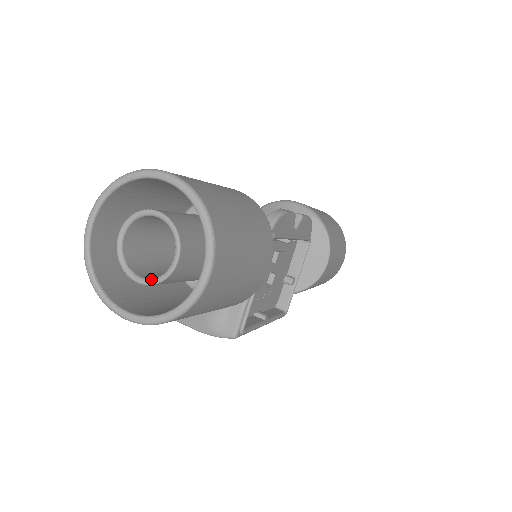
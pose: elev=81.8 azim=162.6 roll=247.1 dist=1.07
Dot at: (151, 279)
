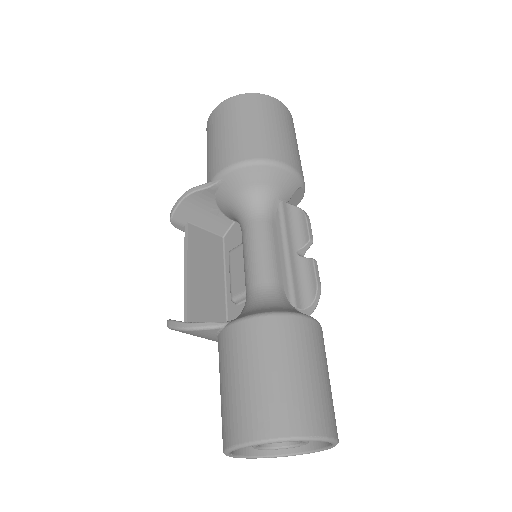
Dot at: (272, 449)
